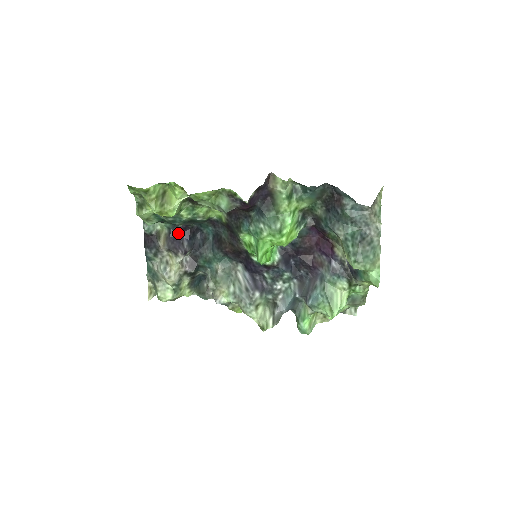
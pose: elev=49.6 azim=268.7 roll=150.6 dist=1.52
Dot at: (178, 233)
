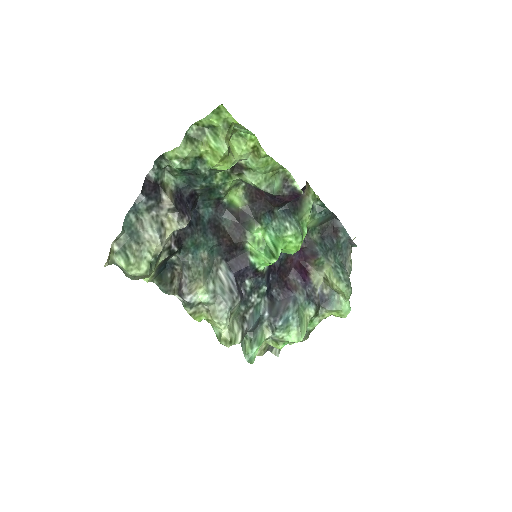
Dot at: (184, 196)
